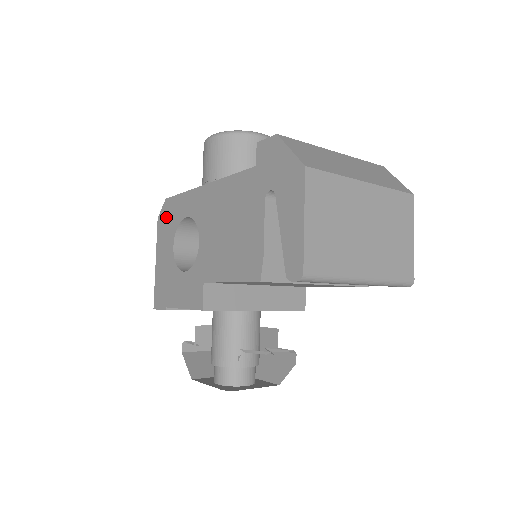
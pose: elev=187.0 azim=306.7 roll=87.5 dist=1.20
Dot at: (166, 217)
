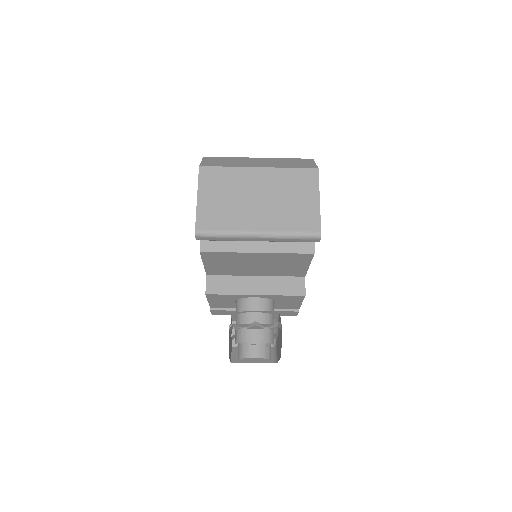
Dot at: occluded
